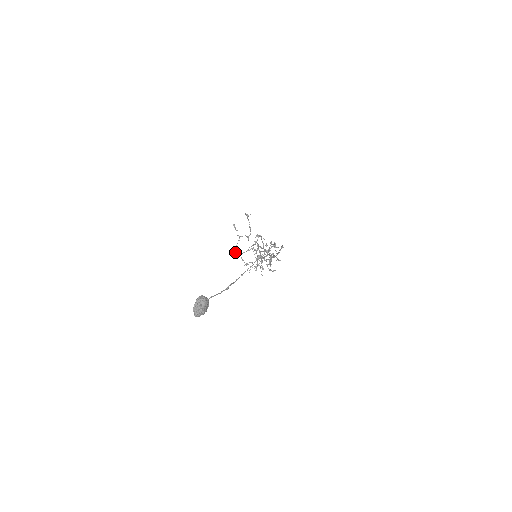
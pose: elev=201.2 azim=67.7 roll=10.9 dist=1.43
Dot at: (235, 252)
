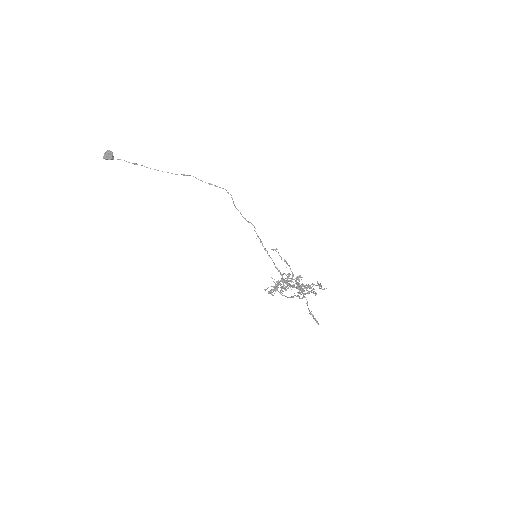
Dot at: occluded
